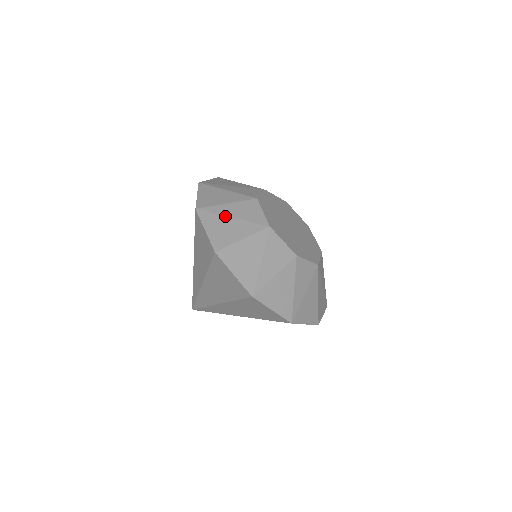
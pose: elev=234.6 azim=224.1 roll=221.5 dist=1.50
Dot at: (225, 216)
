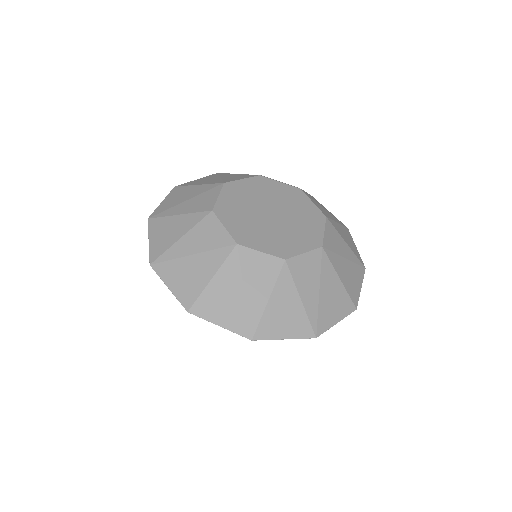
Dot at: (183, 257)
